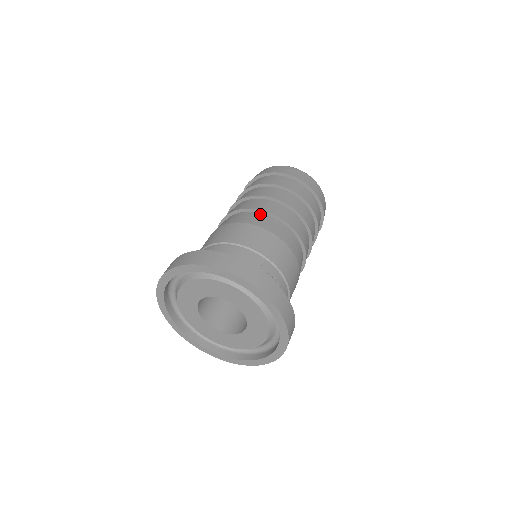
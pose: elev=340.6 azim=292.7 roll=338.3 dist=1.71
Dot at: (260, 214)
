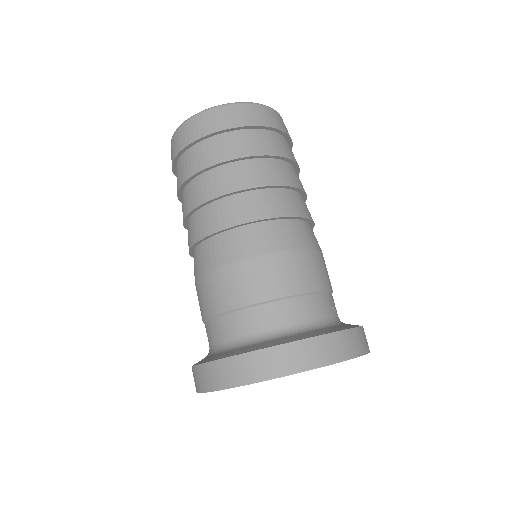
Dot at: (285, 222)
